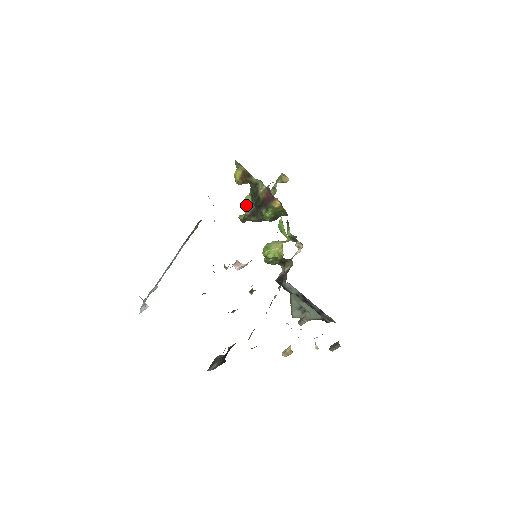
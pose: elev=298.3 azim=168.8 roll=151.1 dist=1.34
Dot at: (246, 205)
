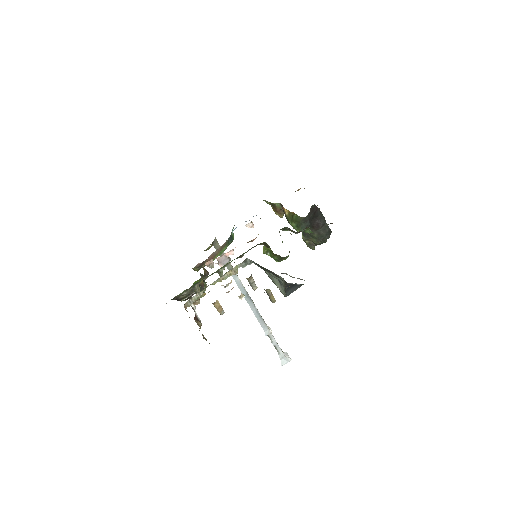
Dot at: occluded
